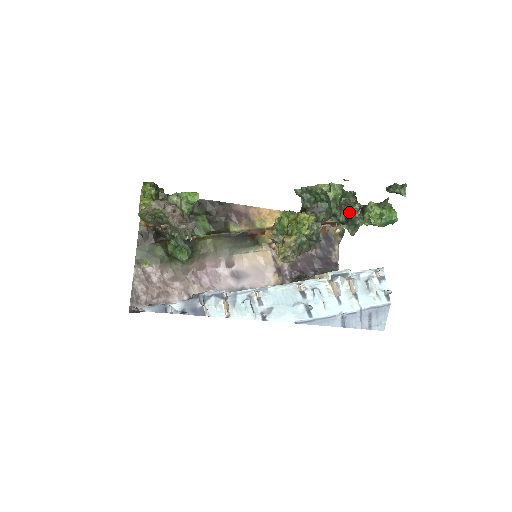
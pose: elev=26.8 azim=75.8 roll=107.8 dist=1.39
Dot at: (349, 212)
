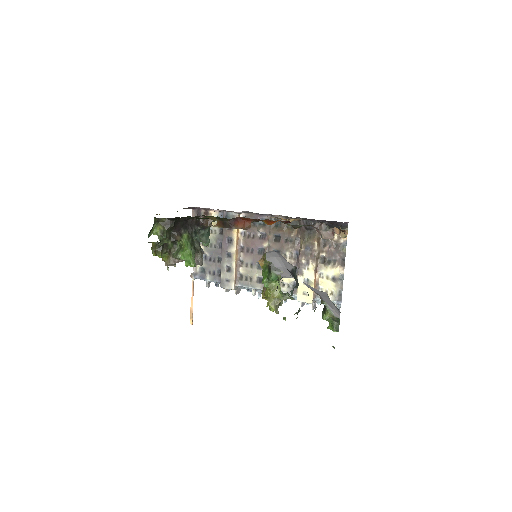
Dot at: occluded
